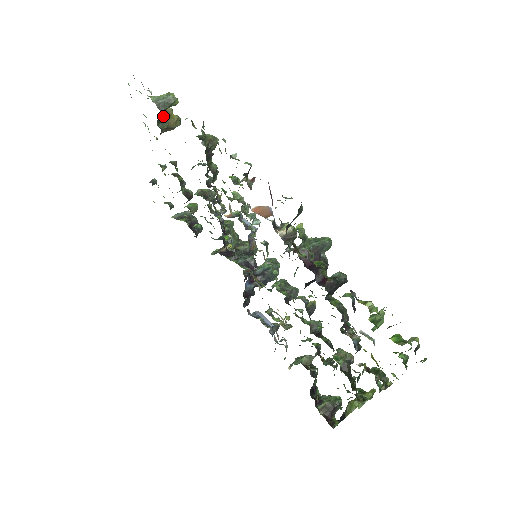
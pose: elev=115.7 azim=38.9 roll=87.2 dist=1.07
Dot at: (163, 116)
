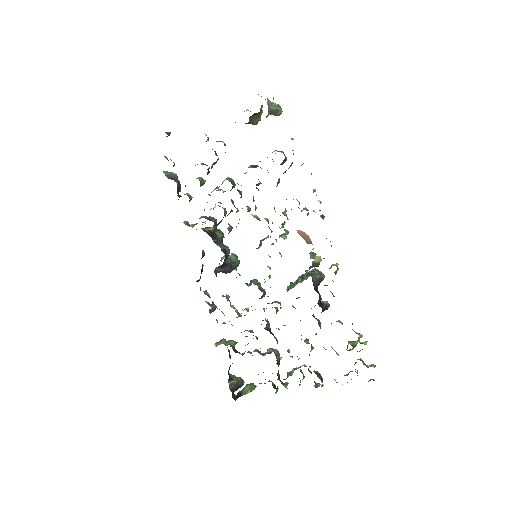
Dot at: occluded
